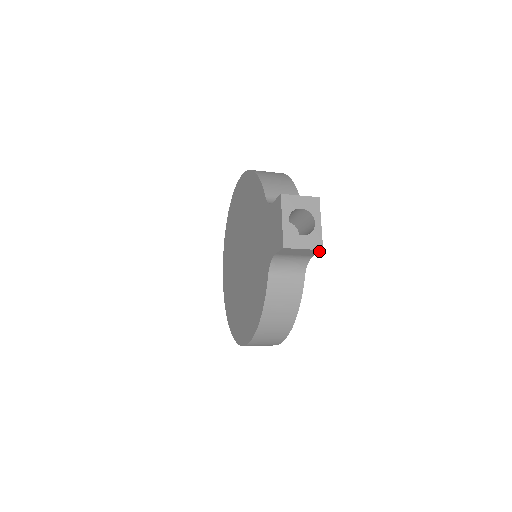
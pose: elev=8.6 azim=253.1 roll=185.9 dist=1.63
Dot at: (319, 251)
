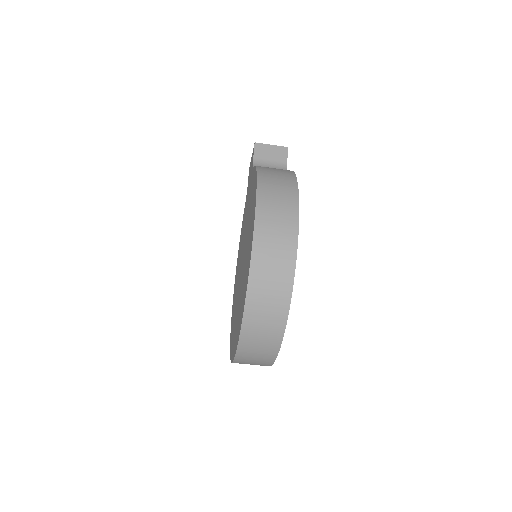
Dot at: (286, 151)
